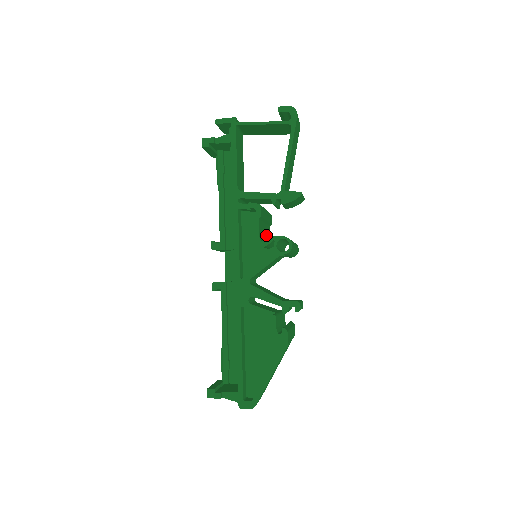
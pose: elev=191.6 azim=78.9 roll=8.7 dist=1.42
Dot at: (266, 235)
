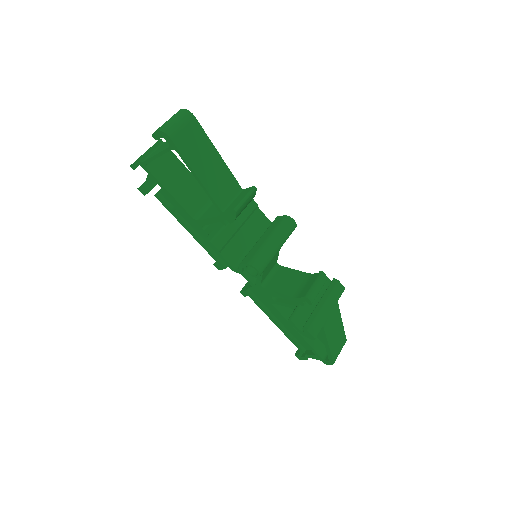
Dot at: (252, 233)
